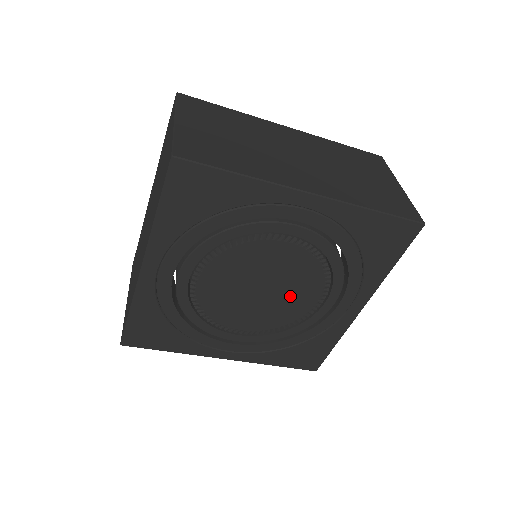
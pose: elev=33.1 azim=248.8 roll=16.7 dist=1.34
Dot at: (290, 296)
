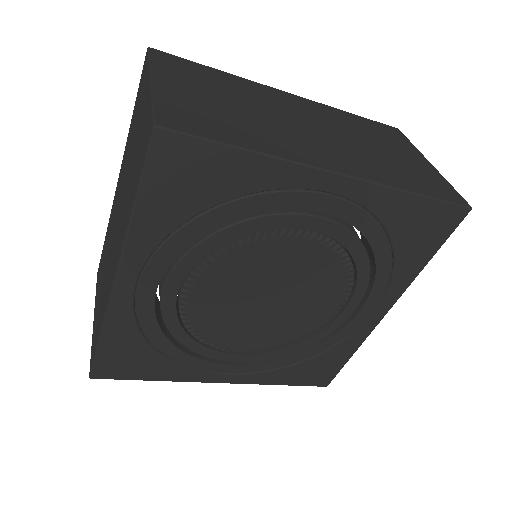
Dot at: (303, 304)
